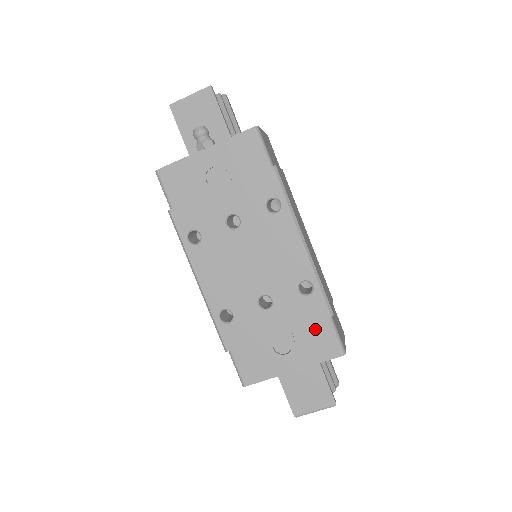
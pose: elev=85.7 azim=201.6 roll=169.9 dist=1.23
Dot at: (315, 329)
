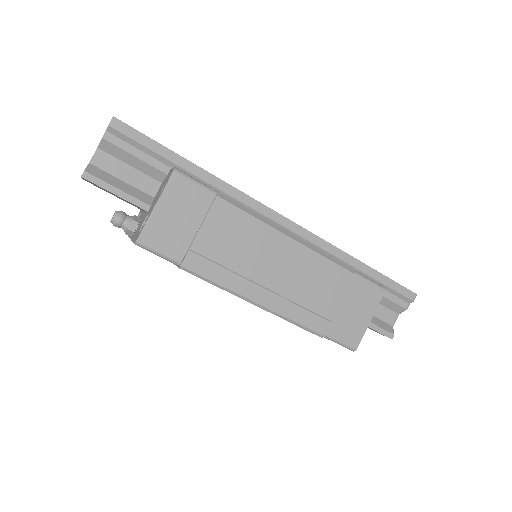
Dot at: occluded
